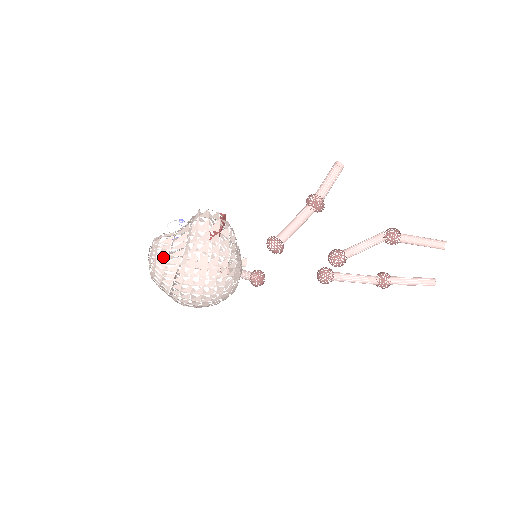
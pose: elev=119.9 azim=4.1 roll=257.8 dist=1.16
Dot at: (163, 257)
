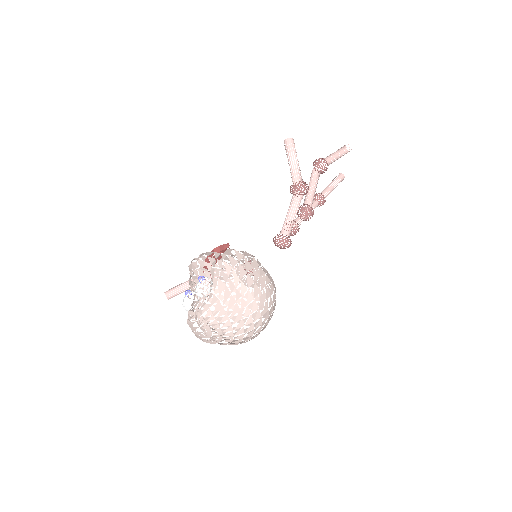
Dot at: (226, 323)
